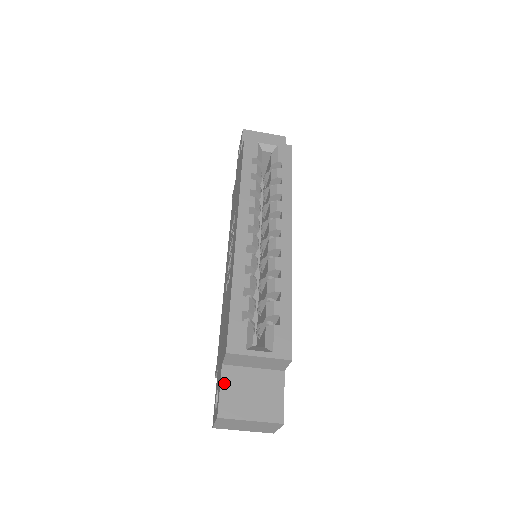
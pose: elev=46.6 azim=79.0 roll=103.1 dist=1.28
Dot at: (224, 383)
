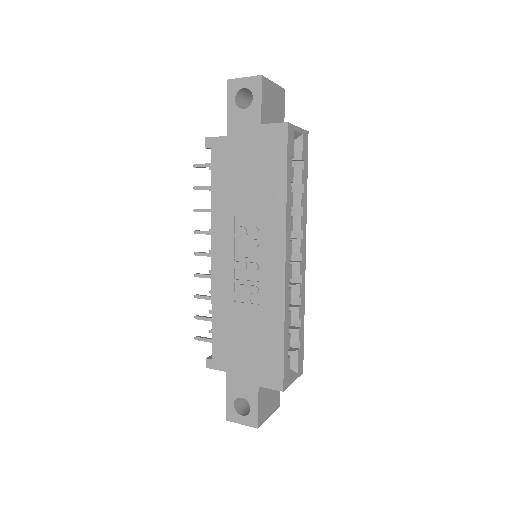
Dot at: (260, 401)
